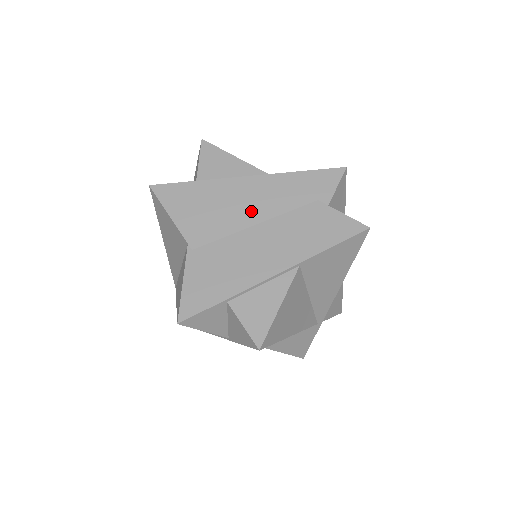
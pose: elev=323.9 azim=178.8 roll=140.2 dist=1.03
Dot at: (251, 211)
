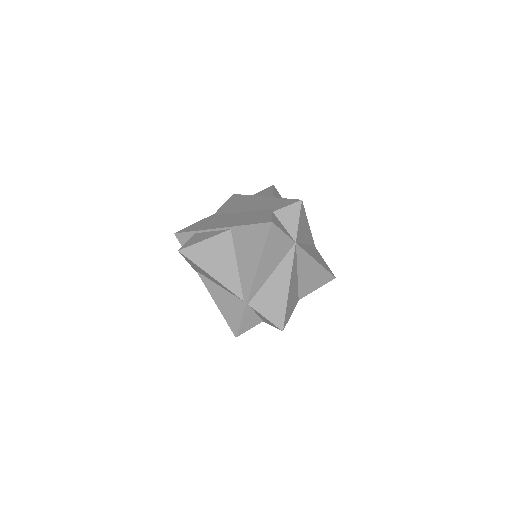
Dot at: (247, 208)
